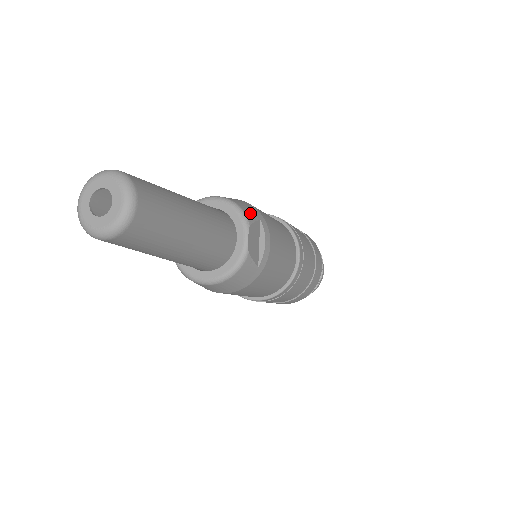
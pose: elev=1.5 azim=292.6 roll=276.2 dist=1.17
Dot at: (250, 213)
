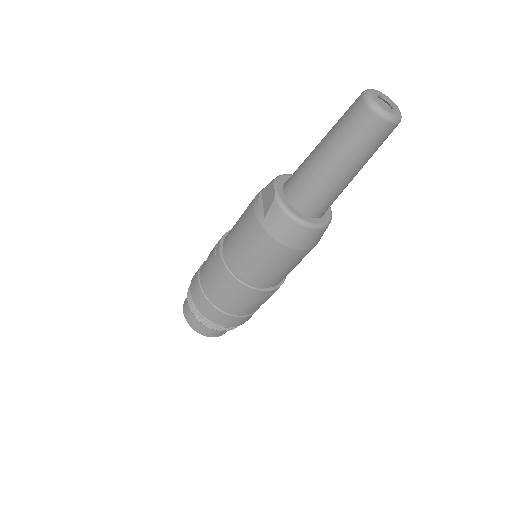
Dot at: occluded
